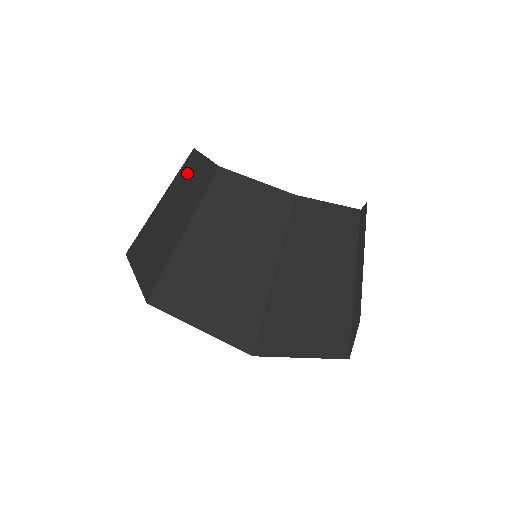
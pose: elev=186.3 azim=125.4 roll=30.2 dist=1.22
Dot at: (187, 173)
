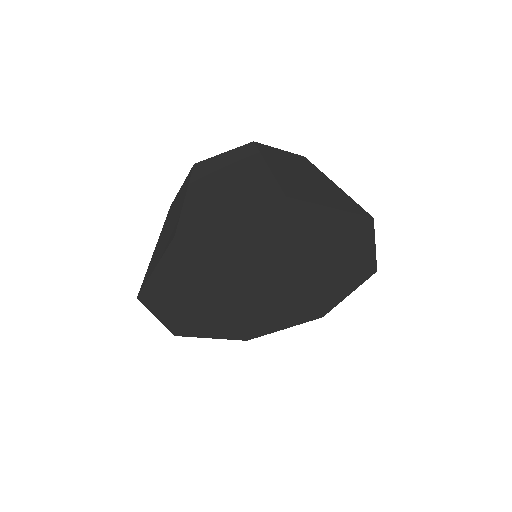
Dot at: (172, 208)
